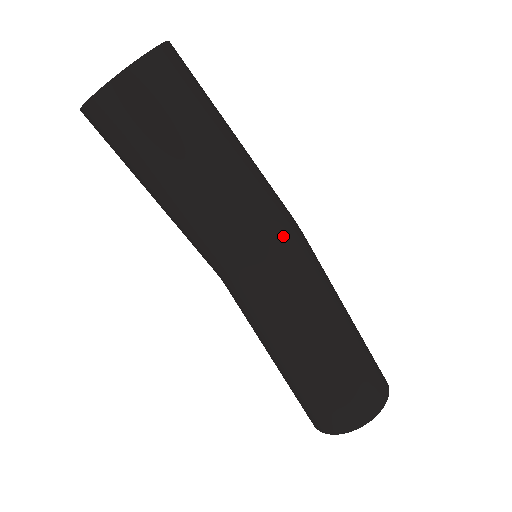
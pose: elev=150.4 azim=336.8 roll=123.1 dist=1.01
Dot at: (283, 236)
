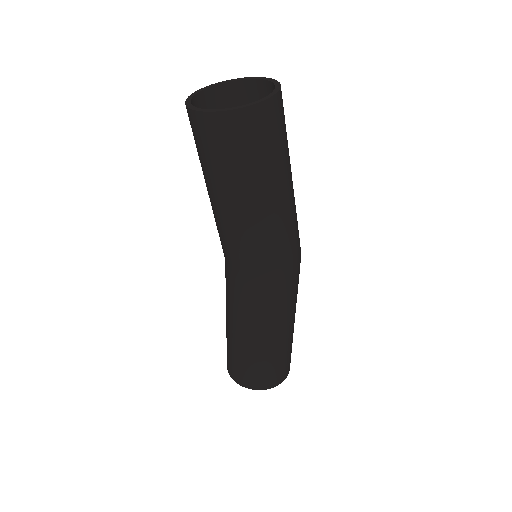
Dot at: (259, 271)
